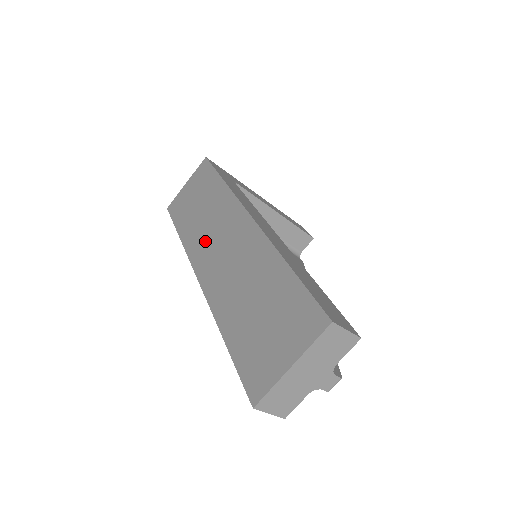
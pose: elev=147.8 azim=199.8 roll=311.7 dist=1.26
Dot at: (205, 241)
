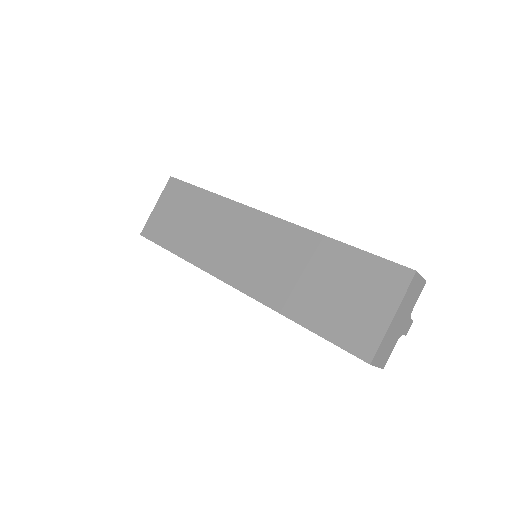
Dot at: (219, 250)
